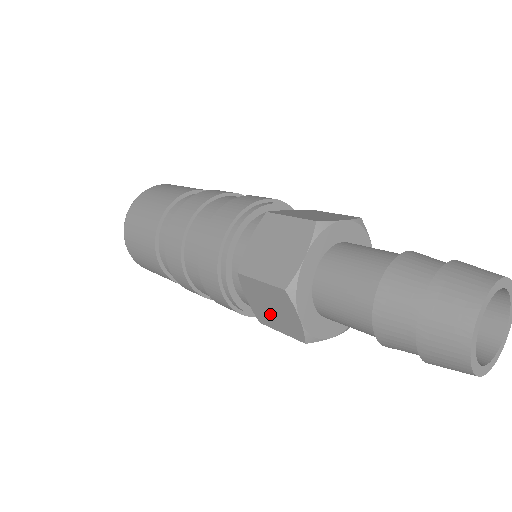
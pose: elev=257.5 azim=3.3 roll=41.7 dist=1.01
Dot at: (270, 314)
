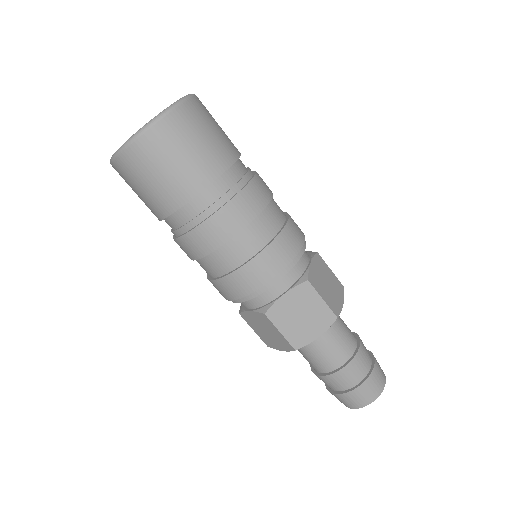
Dot at: (259, 328)
